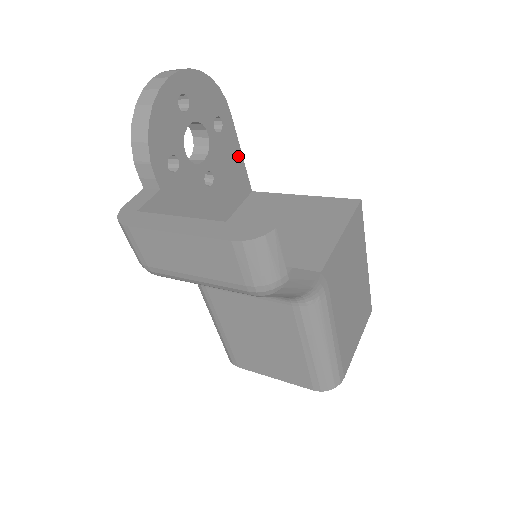
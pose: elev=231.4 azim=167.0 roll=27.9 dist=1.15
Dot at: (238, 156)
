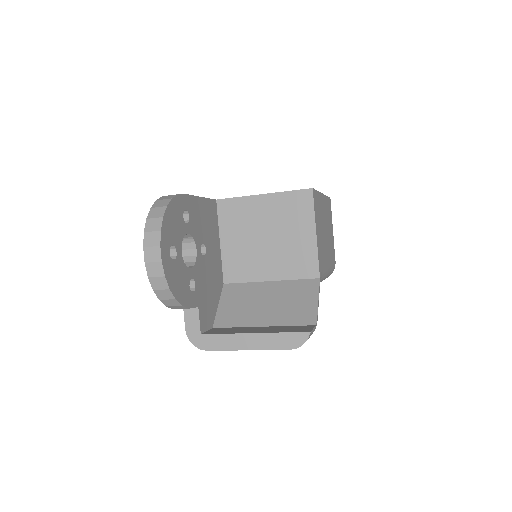
Dot at: (201, 203)
